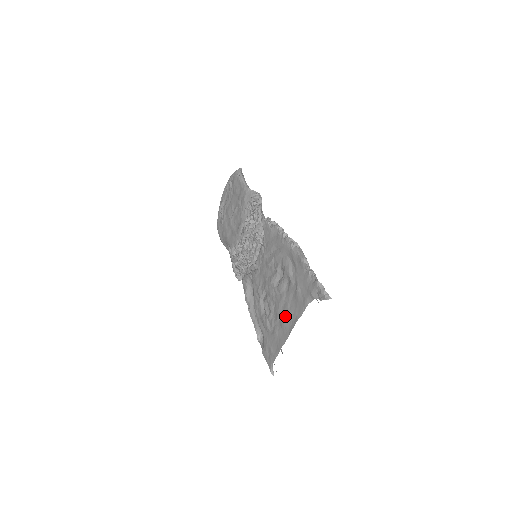
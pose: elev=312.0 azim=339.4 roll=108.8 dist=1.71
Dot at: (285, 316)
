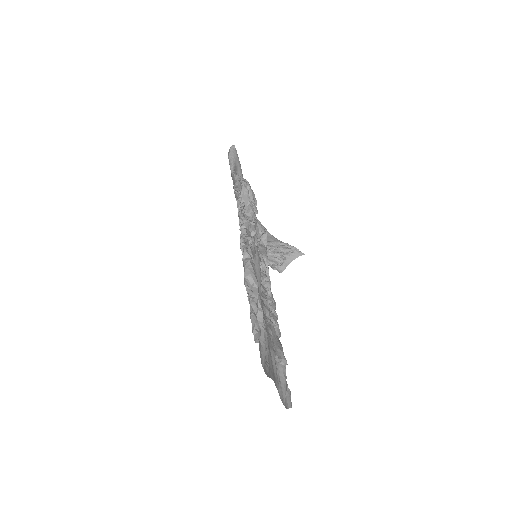
Dot at: occluded
